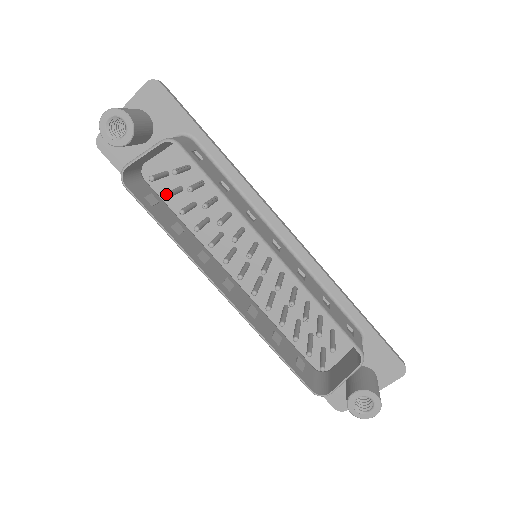
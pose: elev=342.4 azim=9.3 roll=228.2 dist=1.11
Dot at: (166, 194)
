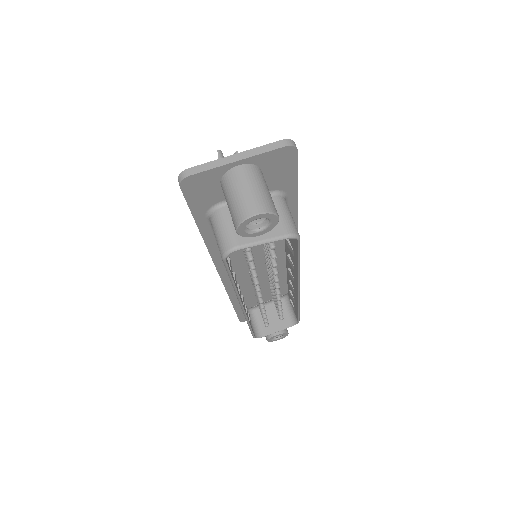
Dot at: (252, 260)
